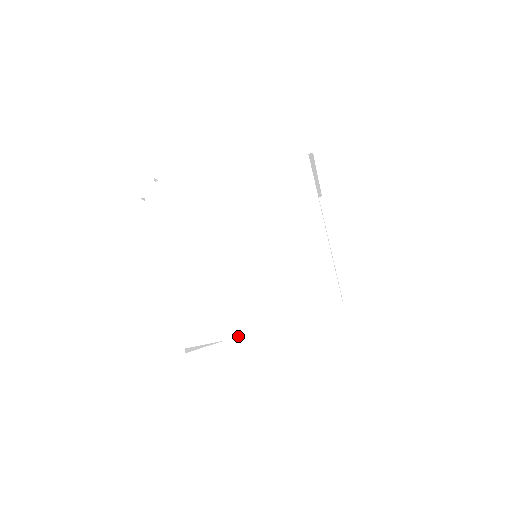
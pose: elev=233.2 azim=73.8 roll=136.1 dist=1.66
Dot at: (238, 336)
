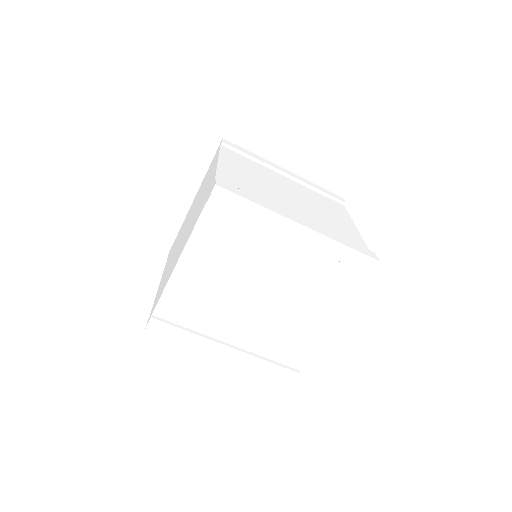
Dot at: (171, 273)
